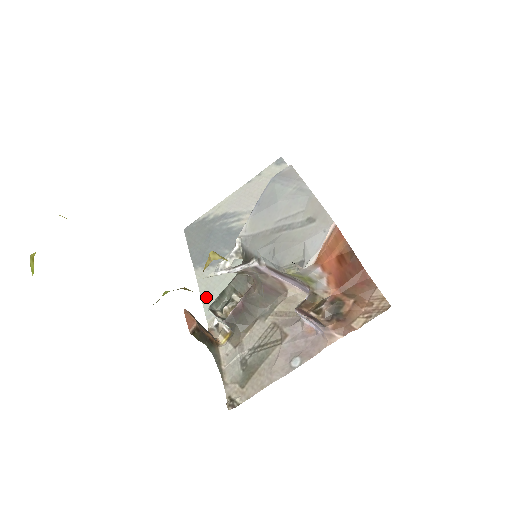
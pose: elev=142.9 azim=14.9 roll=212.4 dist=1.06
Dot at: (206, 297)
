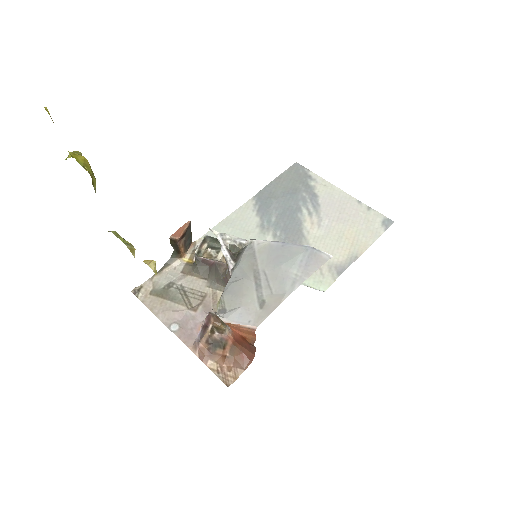
Dot at: (225, 224)
